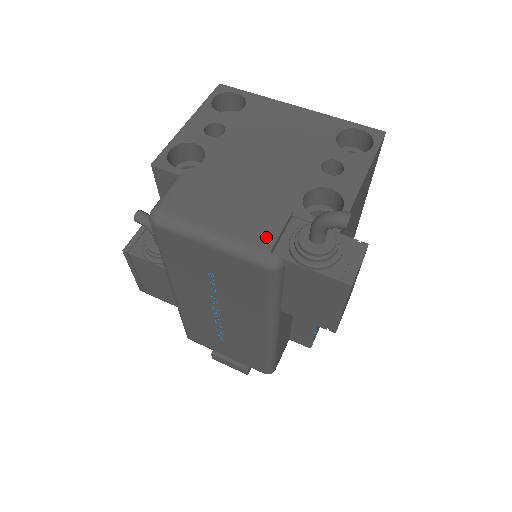
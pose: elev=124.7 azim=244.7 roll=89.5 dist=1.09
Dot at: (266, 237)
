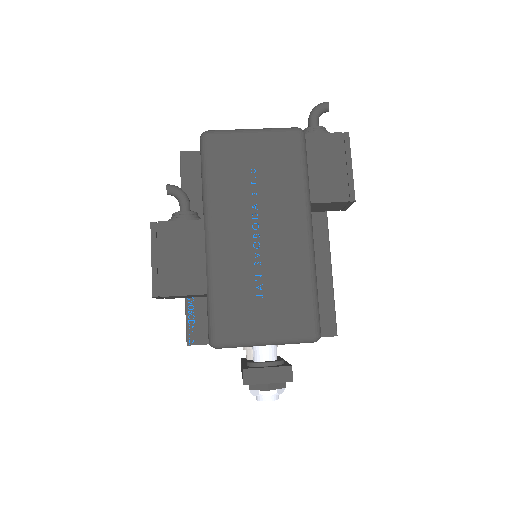
Dot at: occluded
